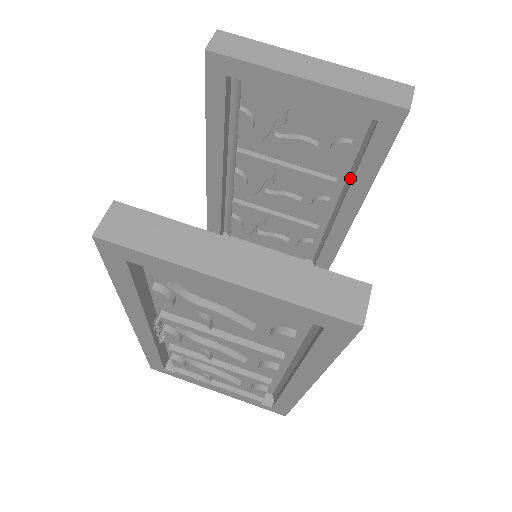
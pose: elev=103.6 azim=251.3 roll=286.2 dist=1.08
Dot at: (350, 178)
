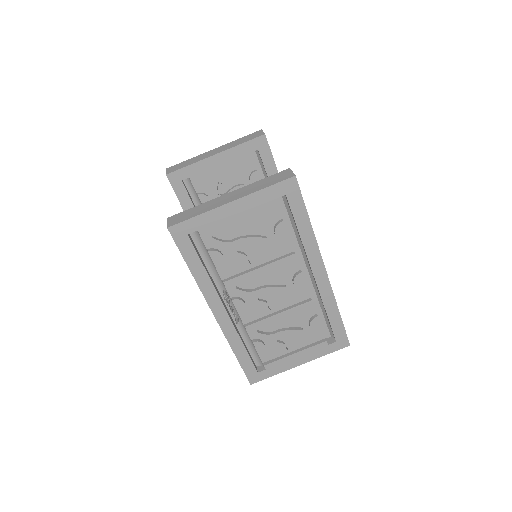
Dot at: occluded
